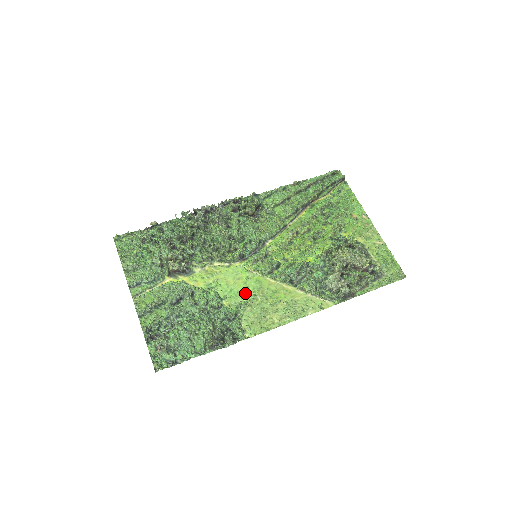
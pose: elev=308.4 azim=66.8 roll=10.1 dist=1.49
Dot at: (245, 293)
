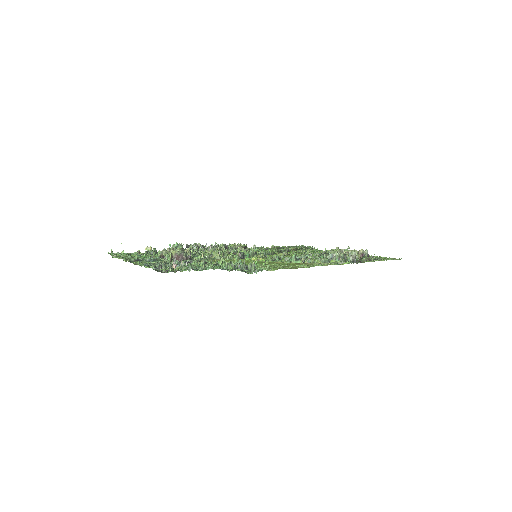
Dot at: occluded
